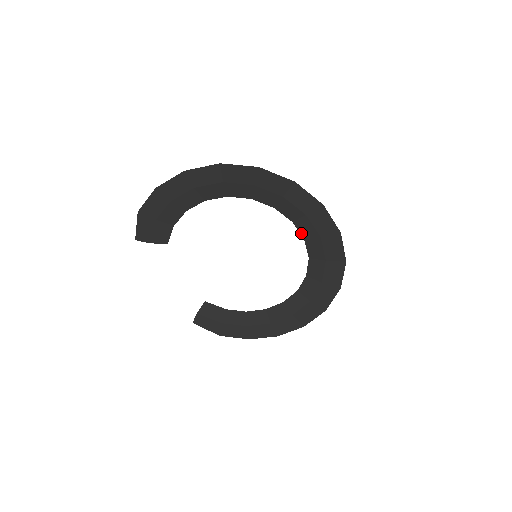
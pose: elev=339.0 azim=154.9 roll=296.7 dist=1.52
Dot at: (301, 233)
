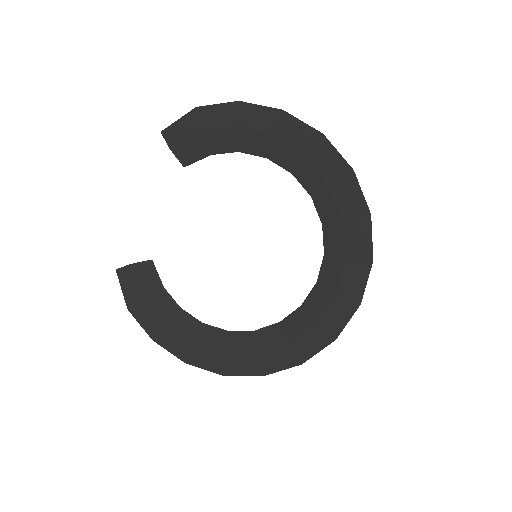
Dot at: (321, 273)
